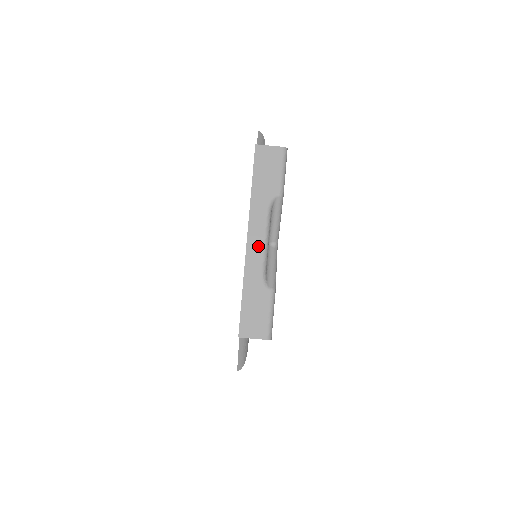
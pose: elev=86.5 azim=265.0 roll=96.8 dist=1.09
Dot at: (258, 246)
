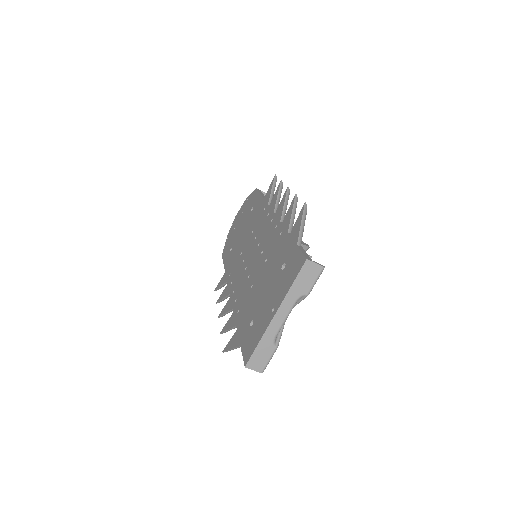
Dot at: (280, 321)
